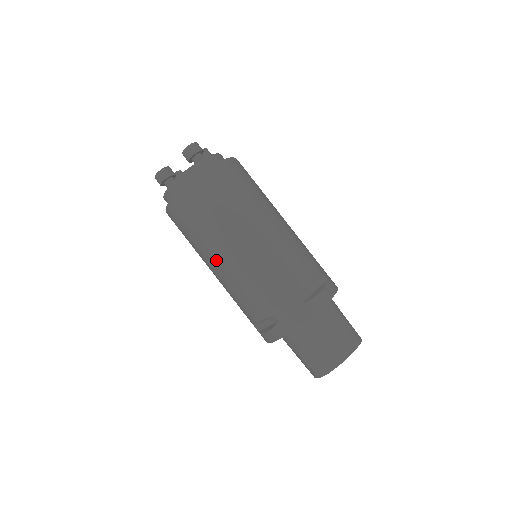
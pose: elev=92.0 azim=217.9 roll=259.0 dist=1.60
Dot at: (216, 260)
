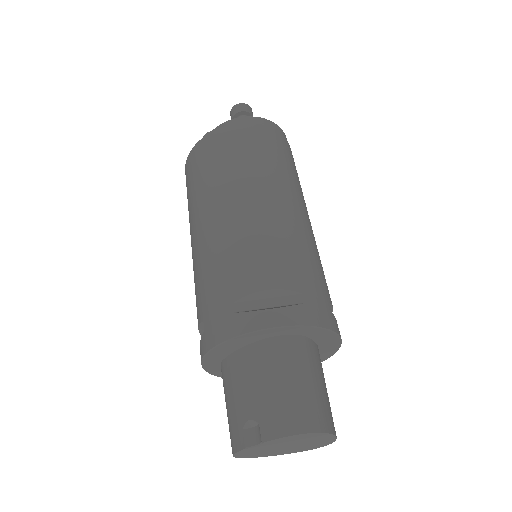
Dot at: (261, 195)
